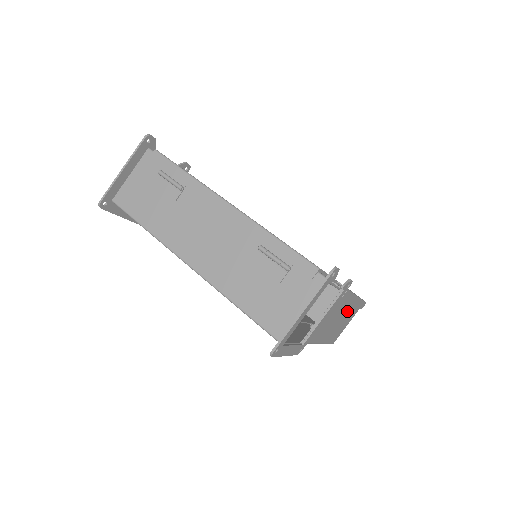
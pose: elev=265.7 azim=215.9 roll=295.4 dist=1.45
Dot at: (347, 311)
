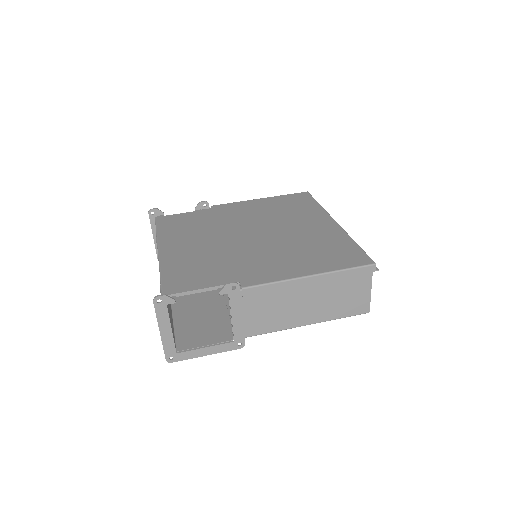
Dot at: (319, 289)
